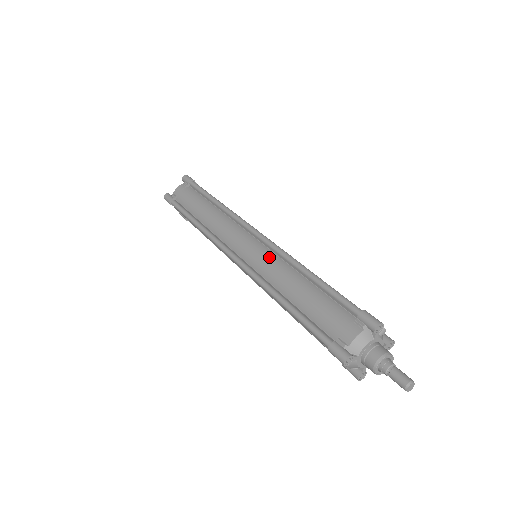
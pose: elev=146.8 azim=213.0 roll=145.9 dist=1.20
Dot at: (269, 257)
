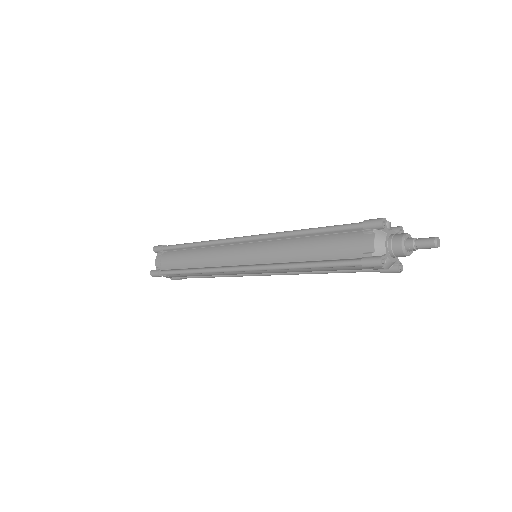
Dot at: (267, 246)
